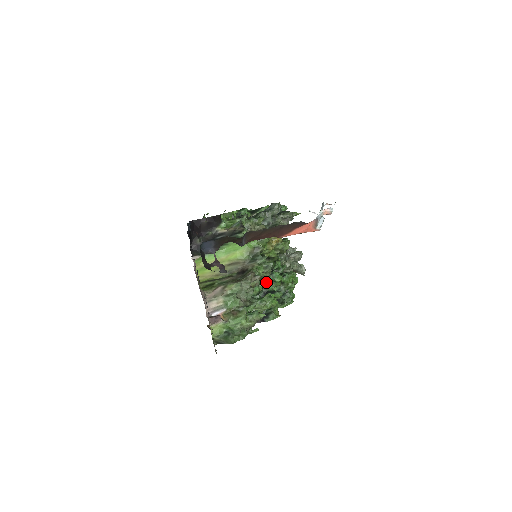
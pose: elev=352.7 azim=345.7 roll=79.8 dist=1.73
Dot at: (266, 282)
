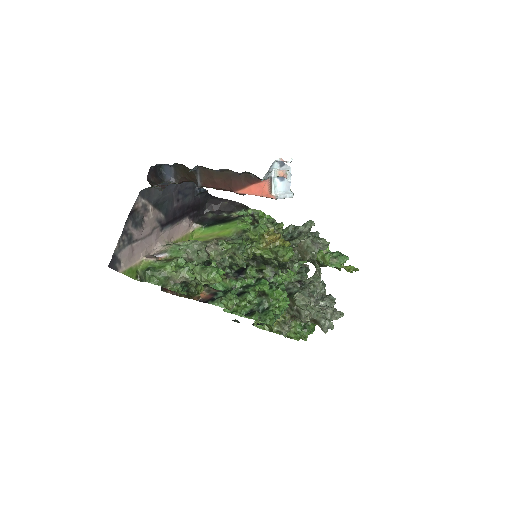
Dot at: (249, 284)
